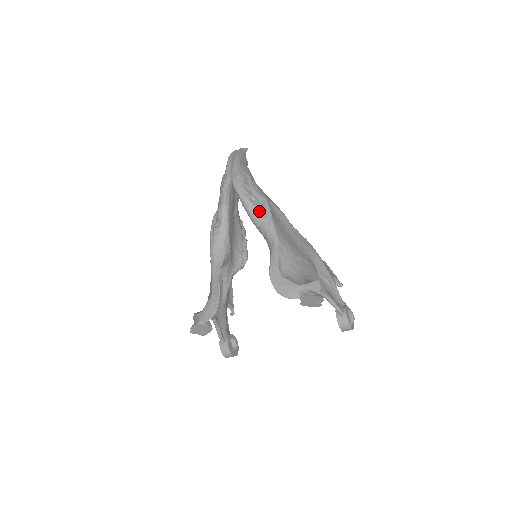
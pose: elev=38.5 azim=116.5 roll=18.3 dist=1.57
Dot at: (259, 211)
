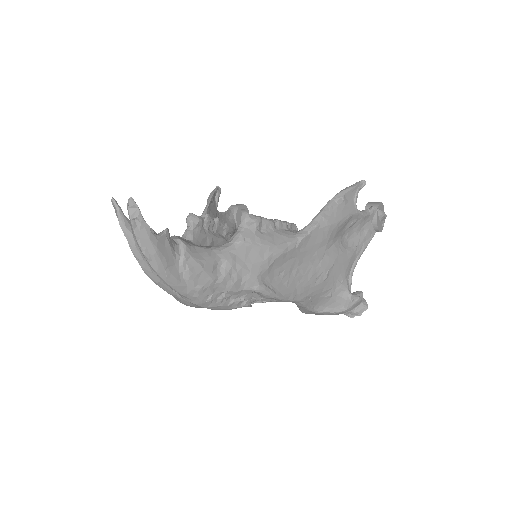
Dot at: (260, 301)
